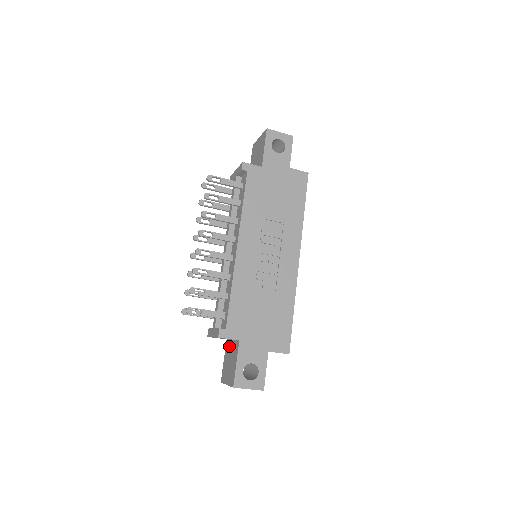
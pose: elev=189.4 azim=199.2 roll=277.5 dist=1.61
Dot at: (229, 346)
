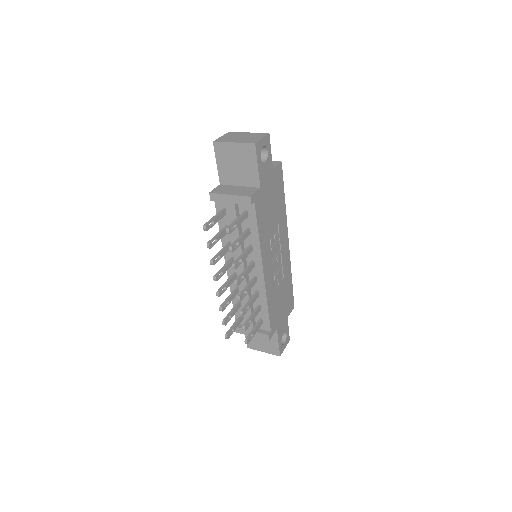
Dot at: occluded
